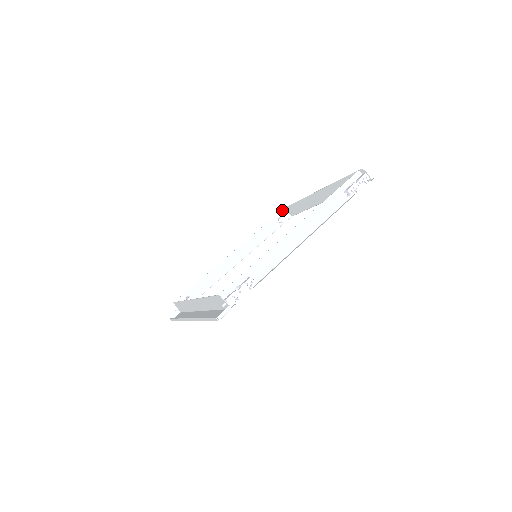
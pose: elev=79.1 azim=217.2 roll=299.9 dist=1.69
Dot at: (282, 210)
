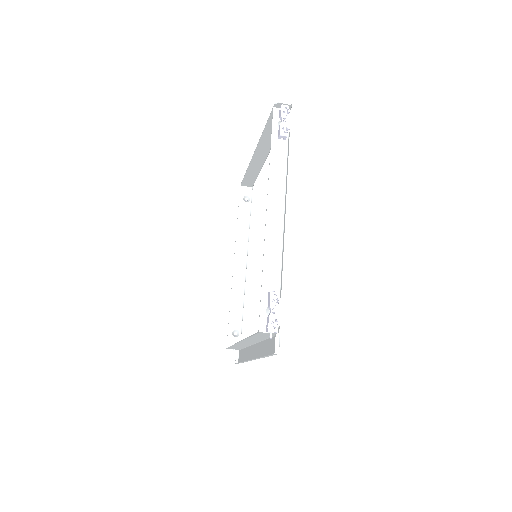
Dot at: (240, 190)
